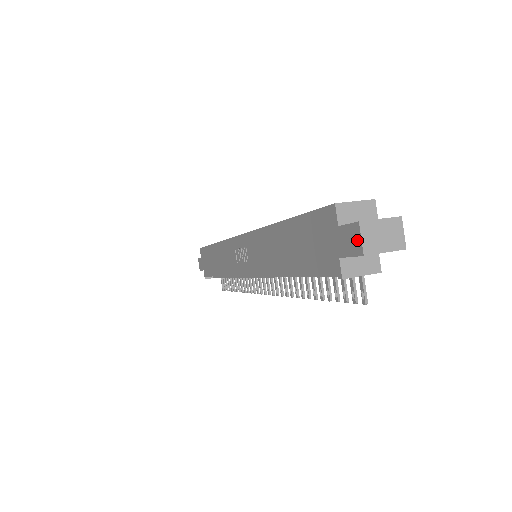
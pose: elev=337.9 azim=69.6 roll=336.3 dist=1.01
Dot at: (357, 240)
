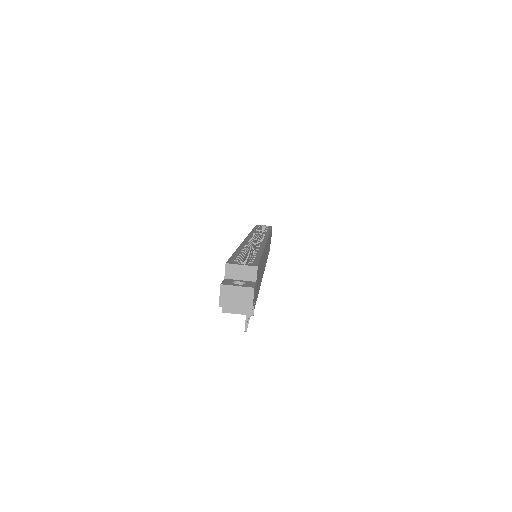
Dot at: (220, 295)
